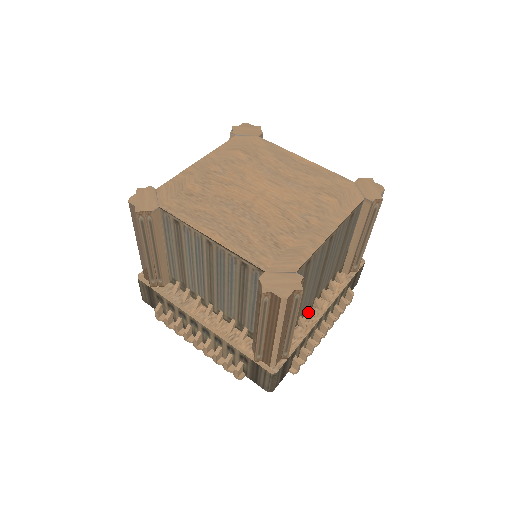
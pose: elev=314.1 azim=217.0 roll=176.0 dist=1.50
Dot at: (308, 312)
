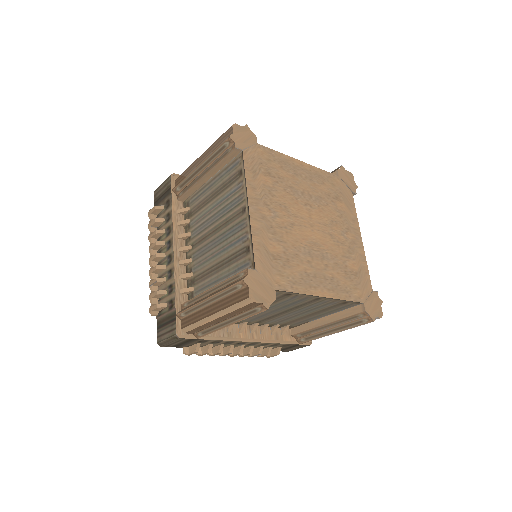
Dot at: occluded
